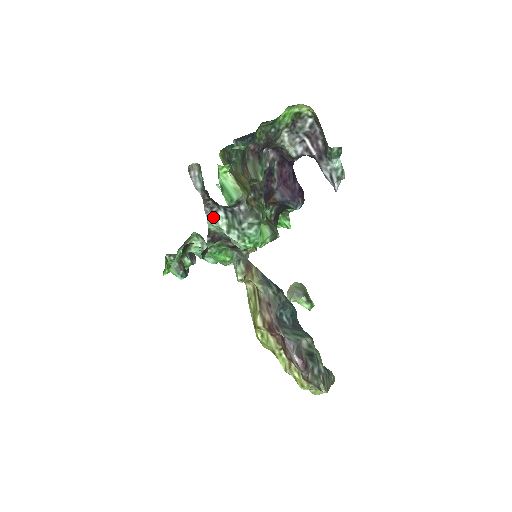
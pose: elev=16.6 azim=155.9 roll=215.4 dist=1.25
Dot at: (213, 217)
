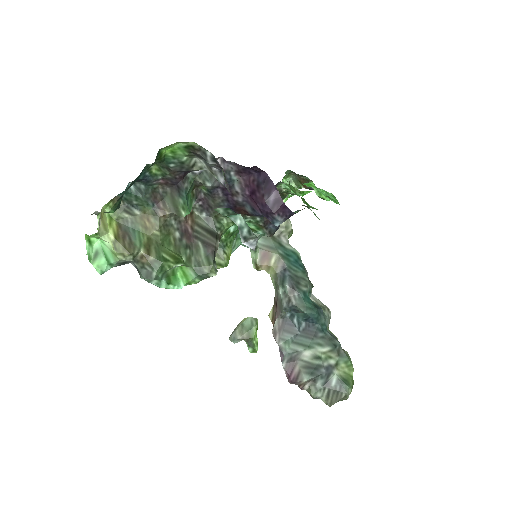
Dot at: occluded
